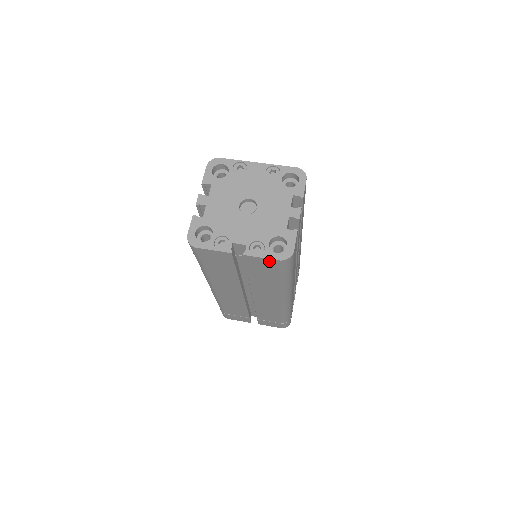
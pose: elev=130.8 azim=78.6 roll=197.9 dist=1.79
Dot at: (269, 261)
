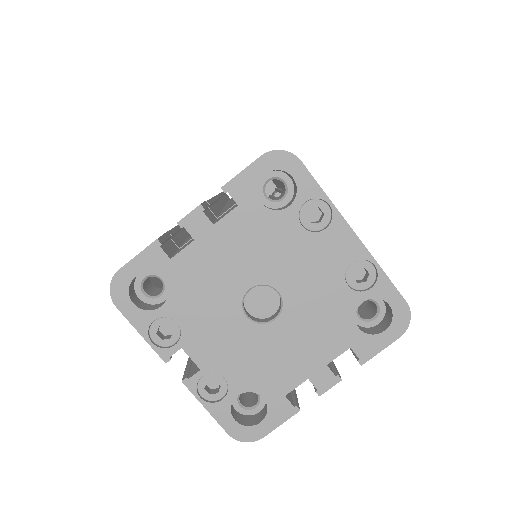
Dot at: occluded
